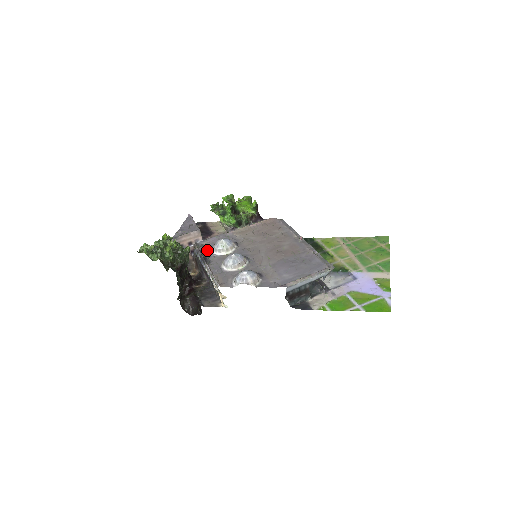
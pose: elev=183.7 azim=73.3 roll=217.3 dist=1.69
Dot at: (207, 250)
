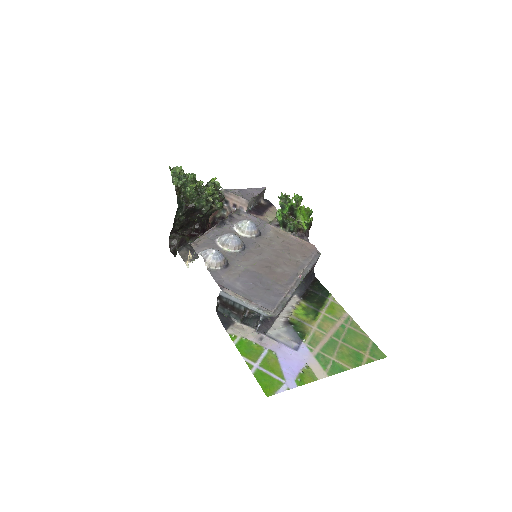
Dot at: (235, 220)
